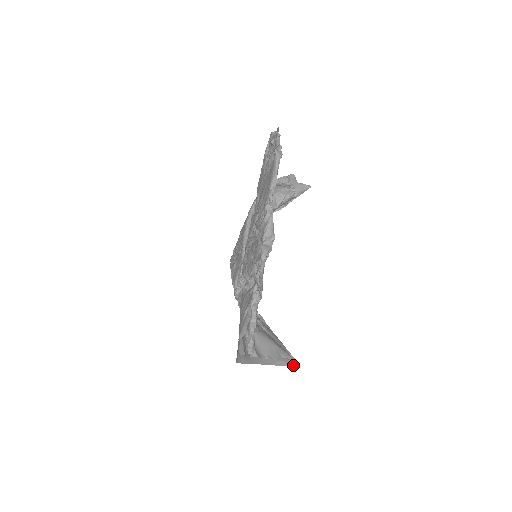
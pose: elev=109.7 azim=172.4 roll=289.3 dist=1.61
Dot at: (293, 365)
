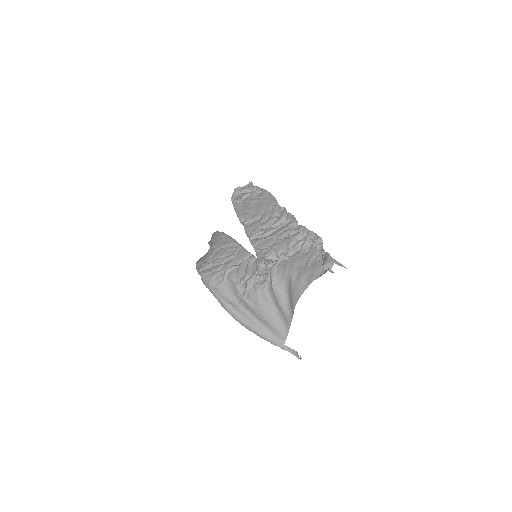
Dot at: occluded
